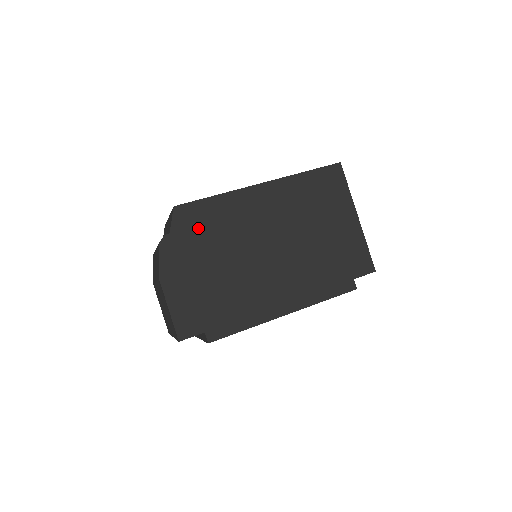
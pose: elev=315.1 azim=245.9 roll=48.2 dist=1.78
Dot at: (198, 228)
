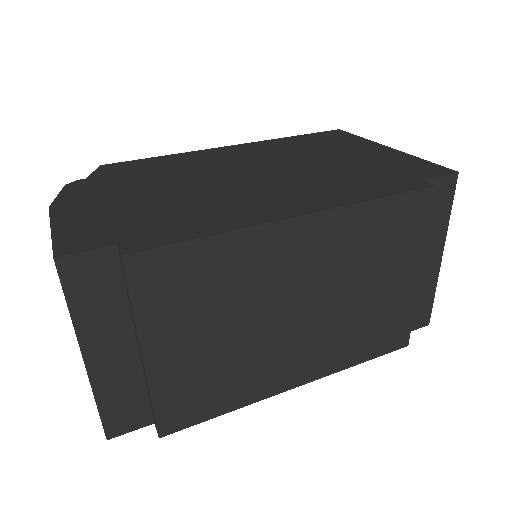
Dot at: (132, 173)
